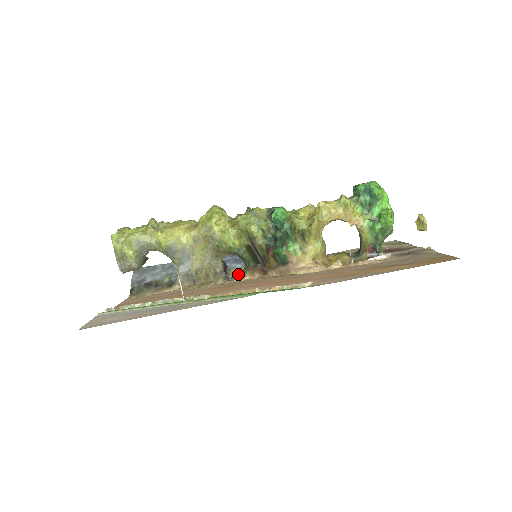
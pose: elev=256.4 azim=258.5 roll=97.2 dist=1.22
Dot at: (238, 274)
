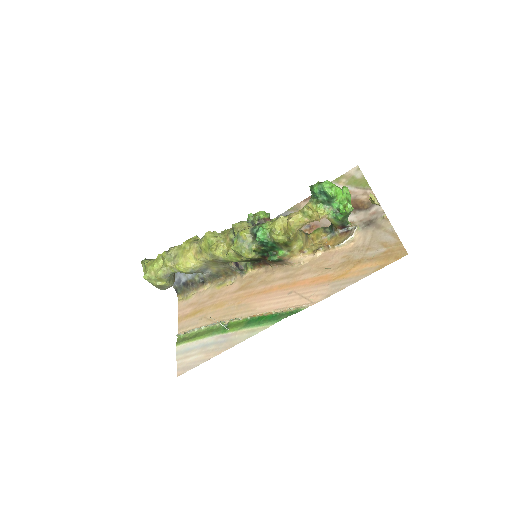
Dot at: (248, 267)
